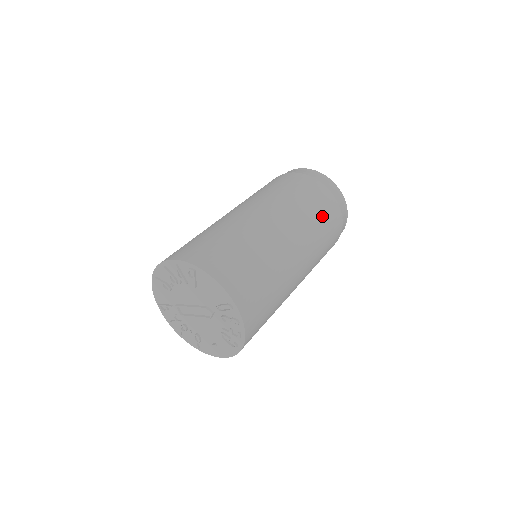
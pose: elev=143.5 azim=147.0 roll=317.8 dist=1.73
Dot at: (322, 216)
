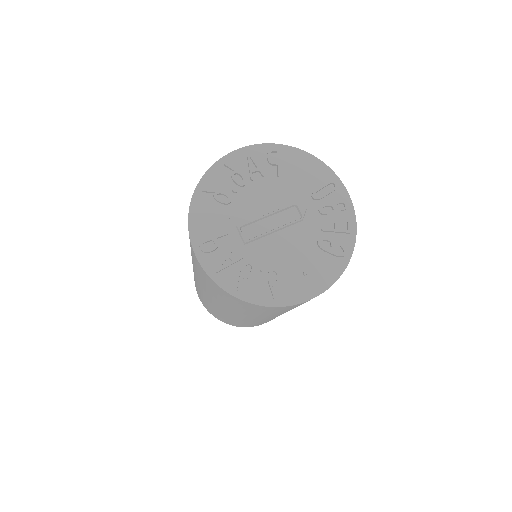
Dot at: occluded
